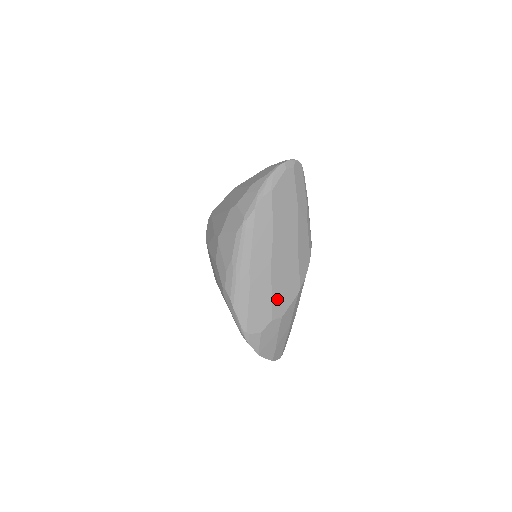
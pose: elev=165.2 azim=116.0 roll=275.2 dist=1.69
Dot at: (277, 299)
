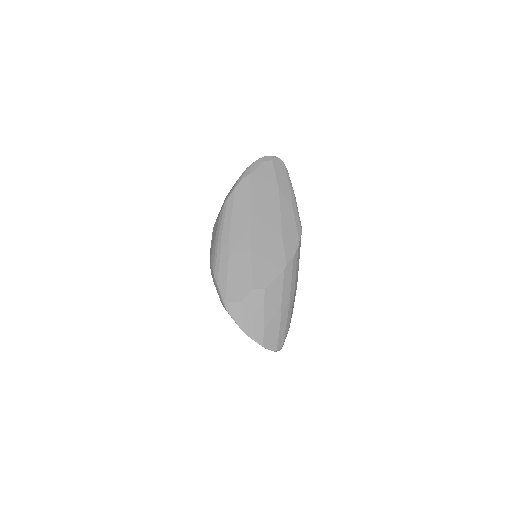
Dot at: (258, 269)
